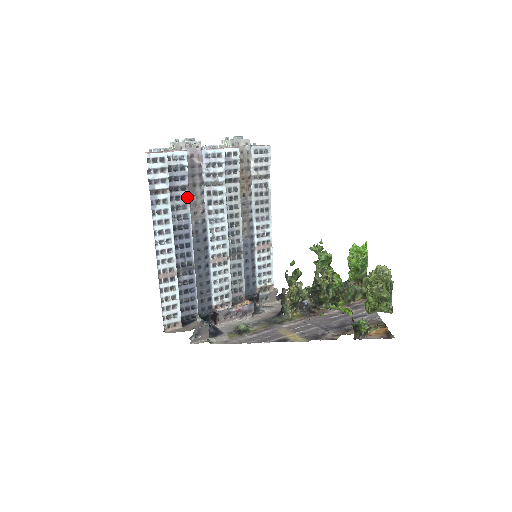
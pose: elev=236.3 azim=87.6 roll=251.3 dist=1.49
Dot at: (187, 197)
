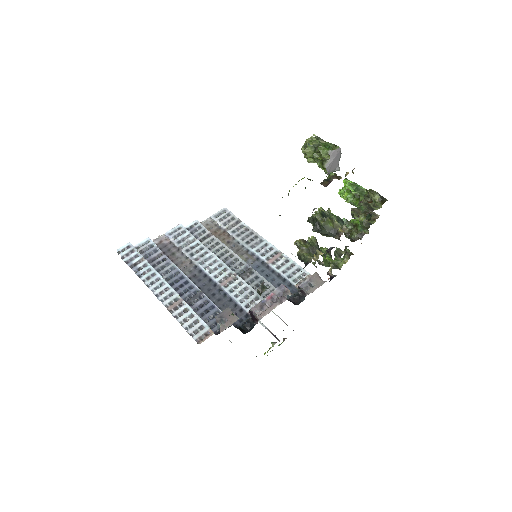
Dot at: (166, 259)
